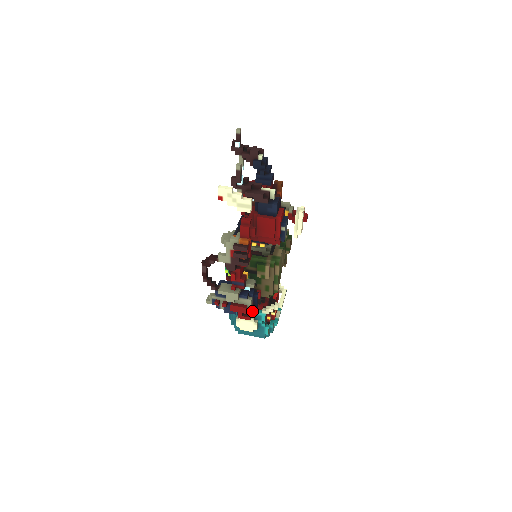
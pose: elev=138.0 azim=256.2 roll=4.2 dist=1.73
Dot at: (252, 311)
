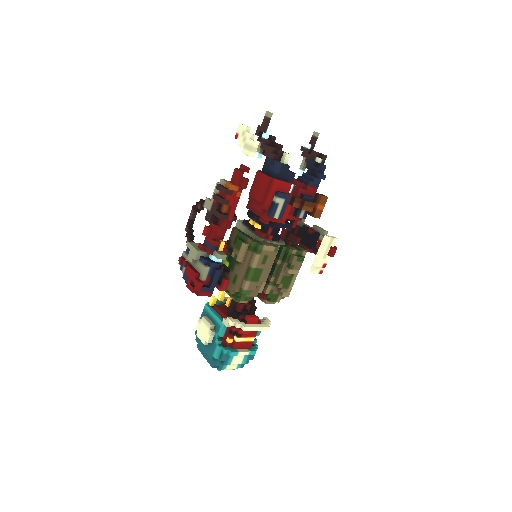
Dot at: (199, 281)
